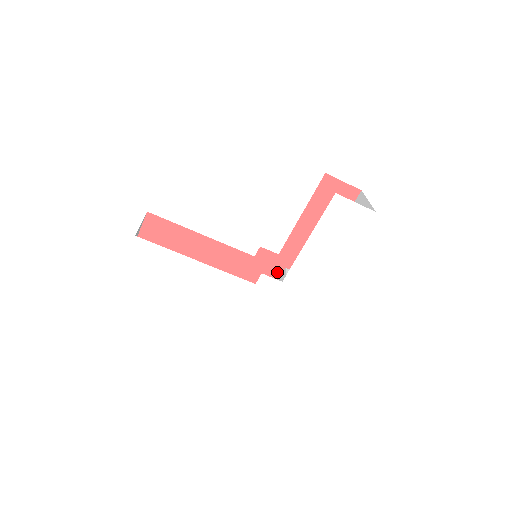
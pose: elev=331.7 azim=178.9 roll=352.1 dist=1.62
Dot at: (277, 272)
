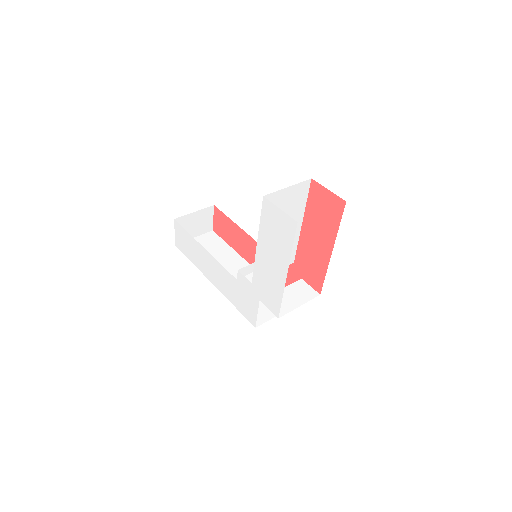
Dot at: occluded
